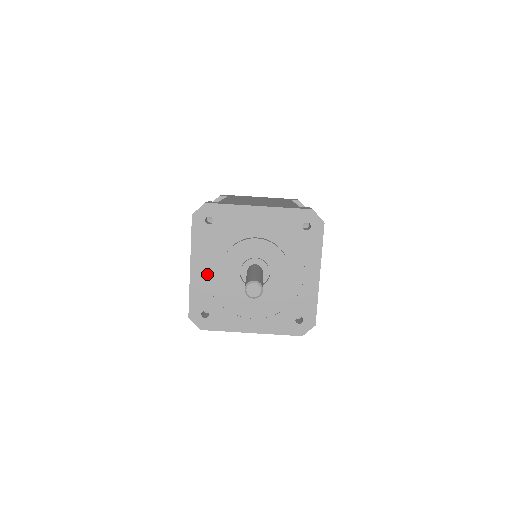
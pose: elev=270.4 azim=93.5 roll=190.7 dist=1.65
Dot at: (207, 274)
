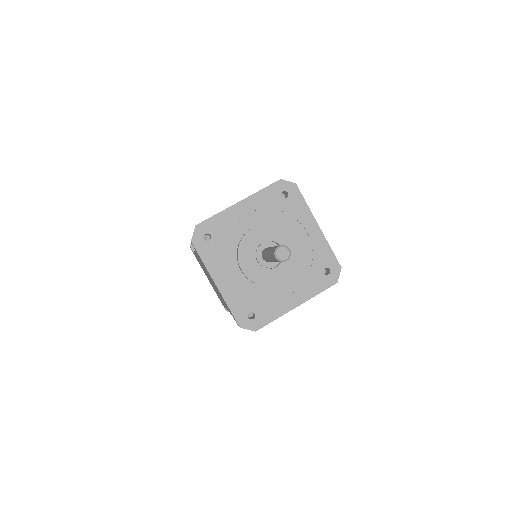
Dot at: (232, 282)
